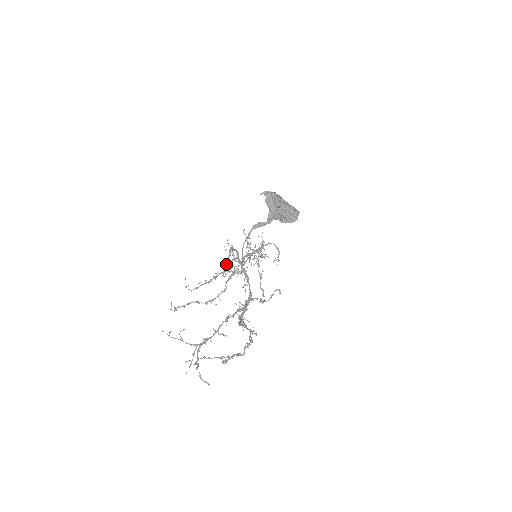
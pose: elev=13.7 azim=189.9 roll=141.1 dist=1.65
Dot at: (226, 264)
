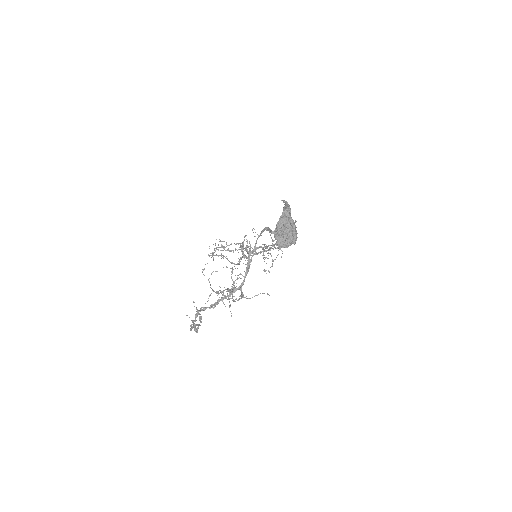
Dot at: occluded
